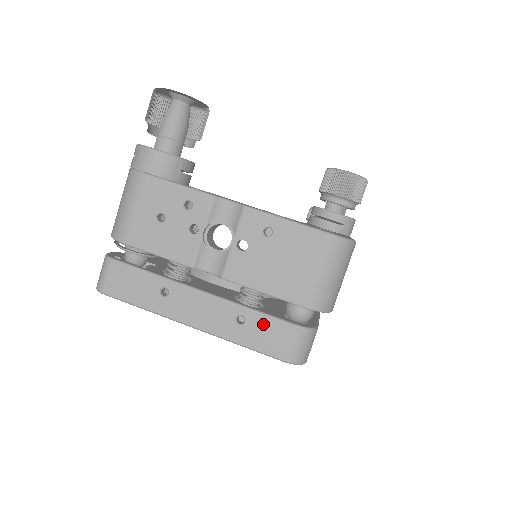
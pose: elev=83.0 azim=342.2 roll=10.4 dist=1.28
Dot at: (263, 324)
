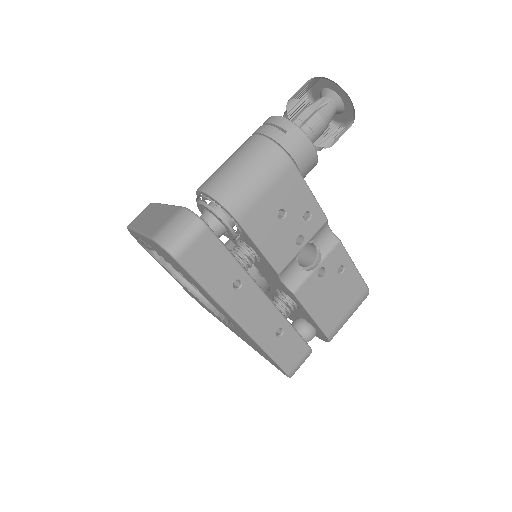
Dot at: (293, 341)
